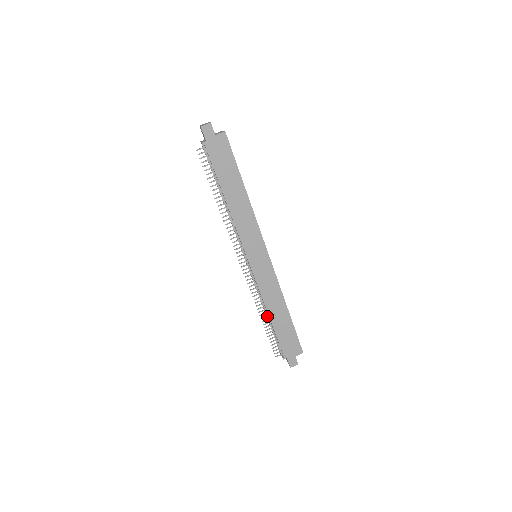
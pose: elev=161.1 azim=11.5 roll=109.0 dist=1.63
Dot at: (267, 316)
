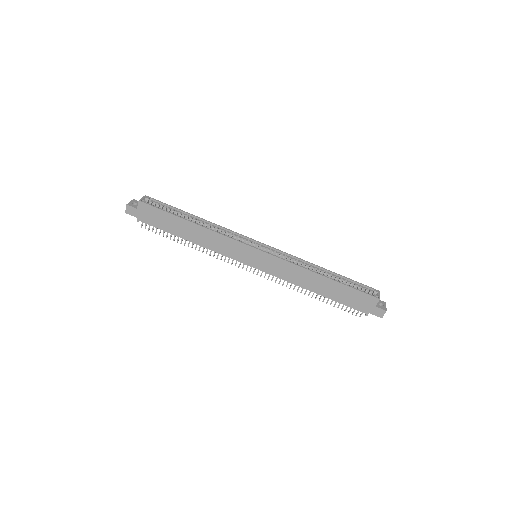
Dot at: (314, 292)
